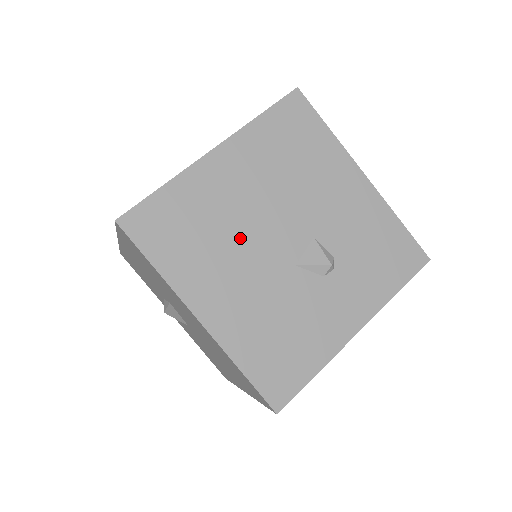
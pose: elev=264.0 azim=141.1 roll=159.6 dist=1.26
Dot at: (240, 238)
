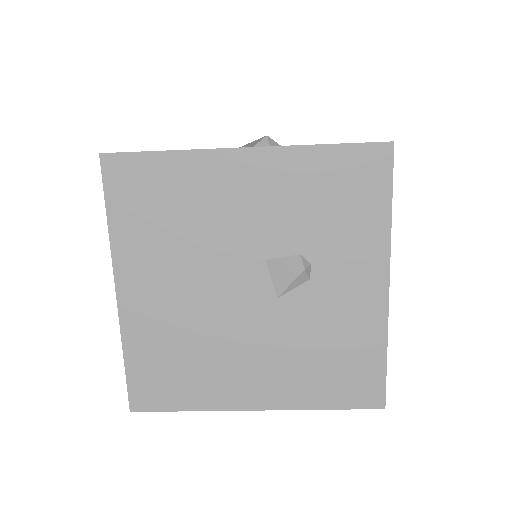
Dot at: (214, 329)
